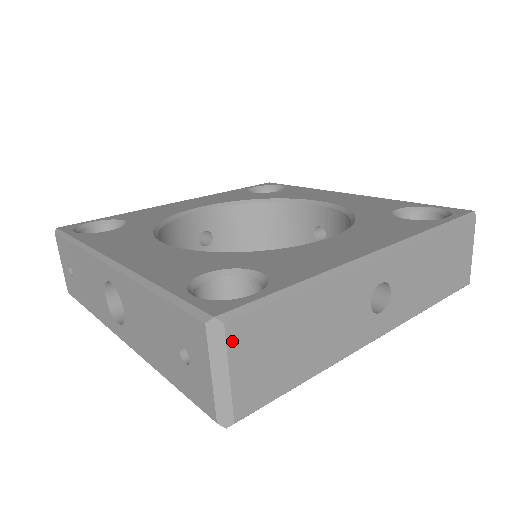
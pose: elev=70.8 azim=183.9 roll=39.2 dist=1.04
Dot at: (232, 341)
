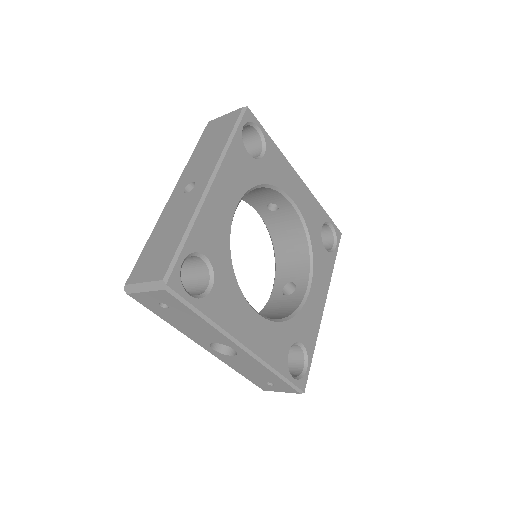
Dot at: occluded
